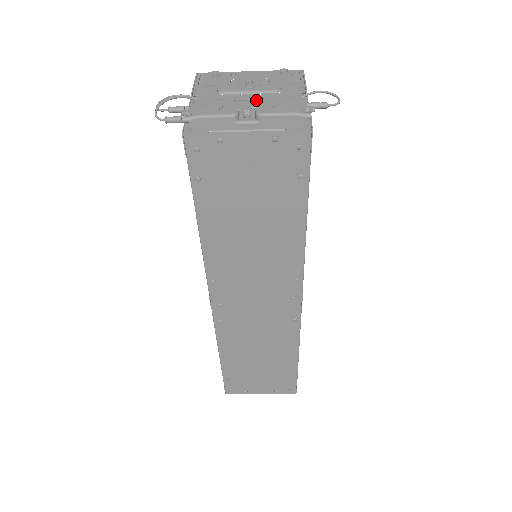
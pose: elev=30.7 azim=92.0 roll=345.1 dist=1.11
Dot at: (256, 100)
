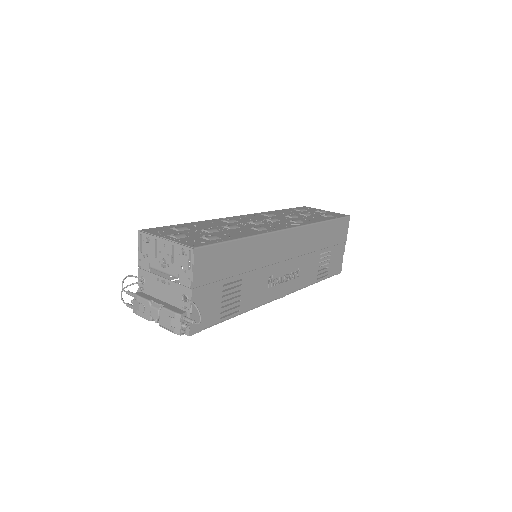
Dot at: (158, 311)
